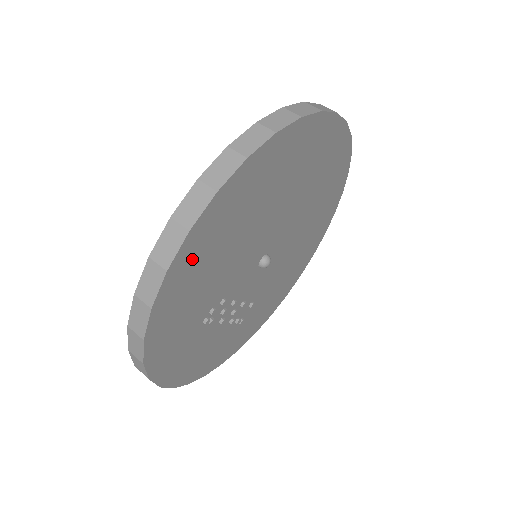
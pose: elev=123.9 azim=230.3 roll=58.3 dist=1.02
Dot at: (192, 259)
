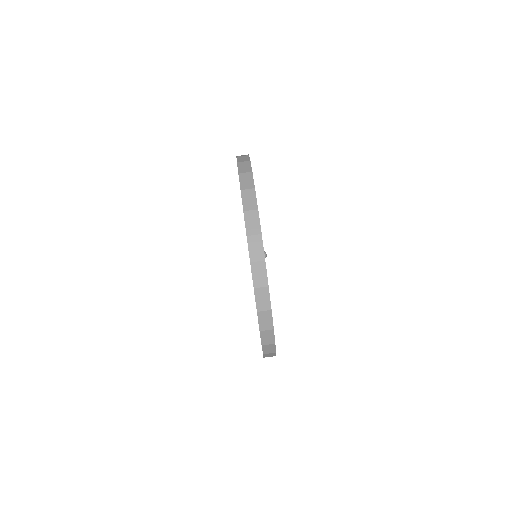
Dot at: occluded
